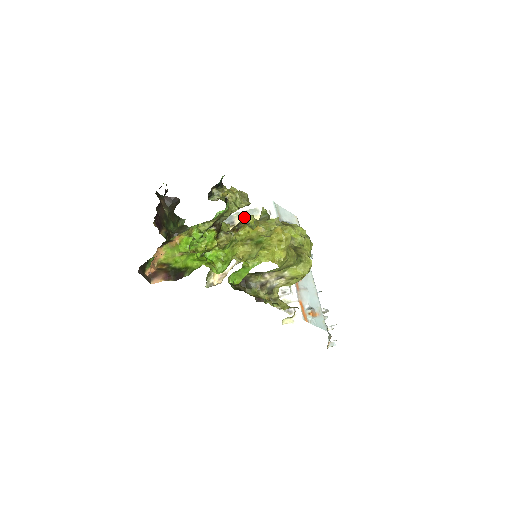
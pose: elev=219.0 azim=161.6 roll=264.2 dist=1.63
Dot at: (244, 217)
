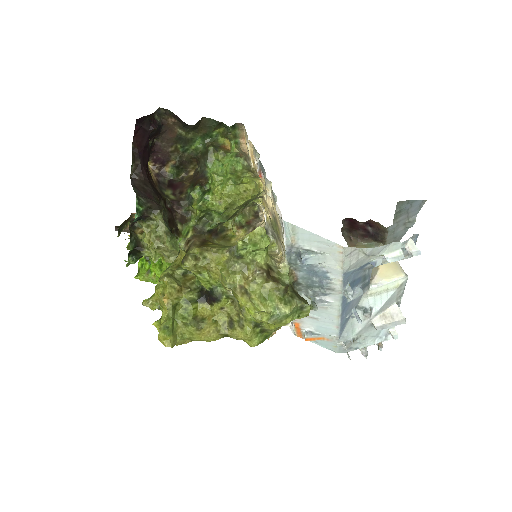
Dot at: (183, 257)
